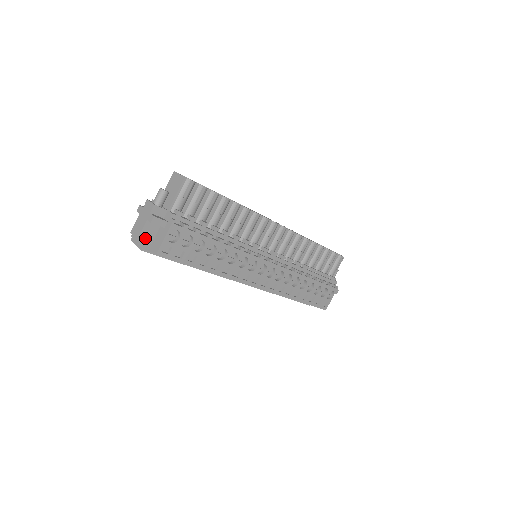
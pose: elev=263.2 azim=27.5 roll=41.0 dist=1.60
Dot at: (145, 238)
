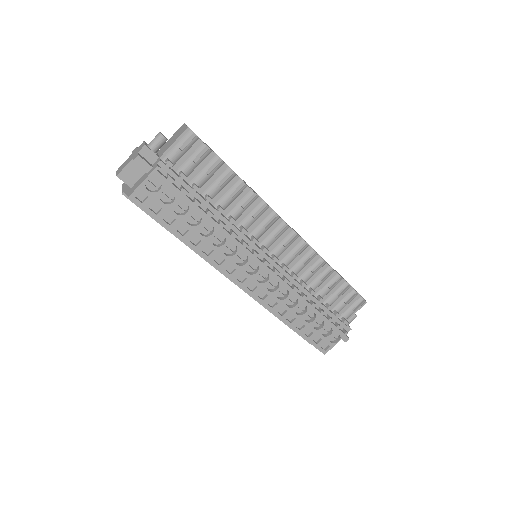
Dot at: (125, 178)
